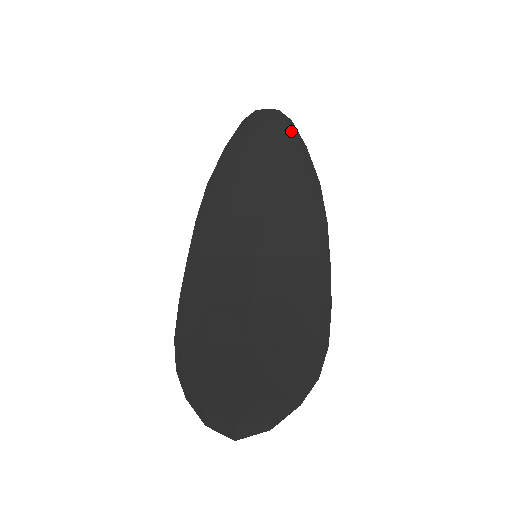
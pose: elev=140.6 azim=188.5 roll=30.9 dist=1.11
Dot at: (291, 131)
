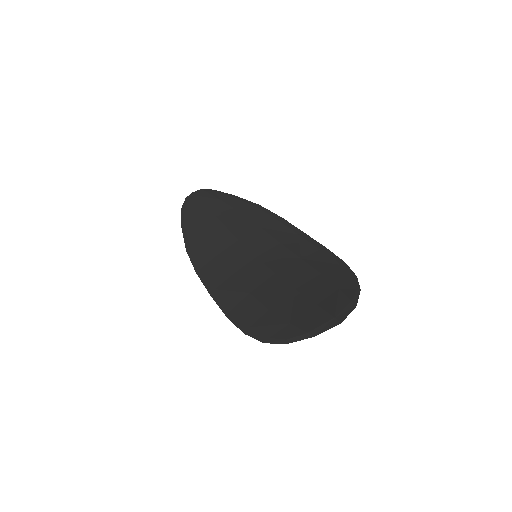
Dot at: (218, 193)
